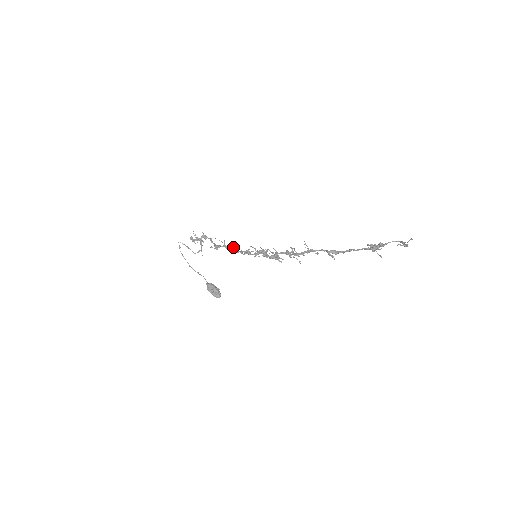
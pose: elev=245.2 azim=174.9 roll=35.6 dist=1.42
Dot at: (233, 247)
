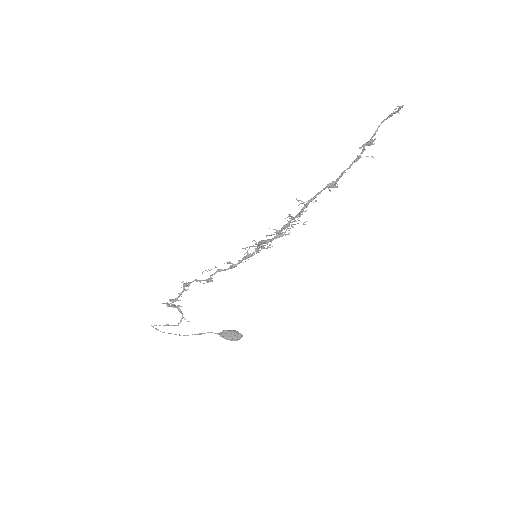
Dot at: (228, 263)
